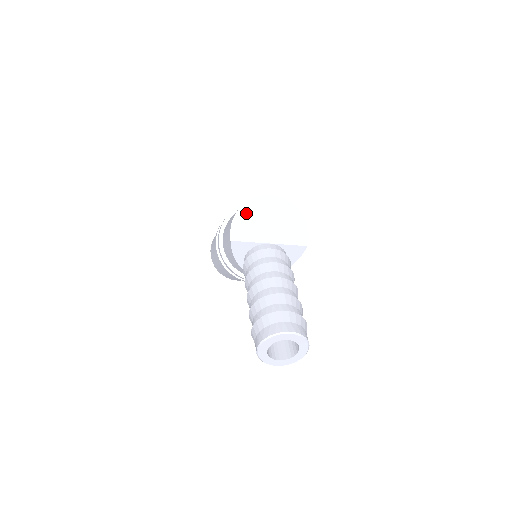
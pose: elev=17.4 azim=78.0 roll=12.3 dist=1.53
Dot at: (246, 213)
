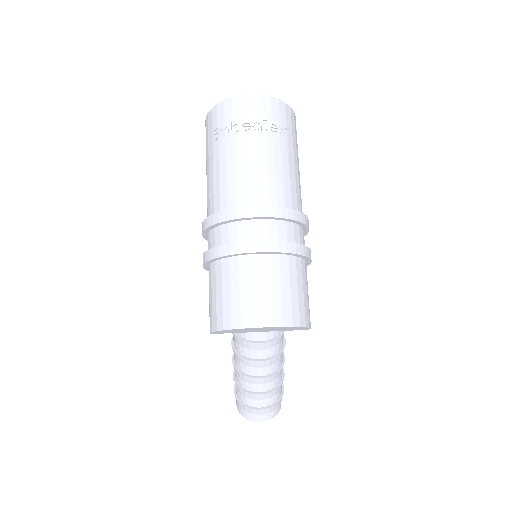
Dot at: (228, 331)
